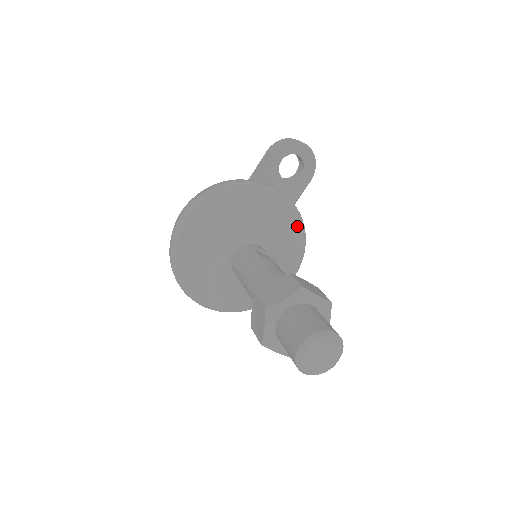
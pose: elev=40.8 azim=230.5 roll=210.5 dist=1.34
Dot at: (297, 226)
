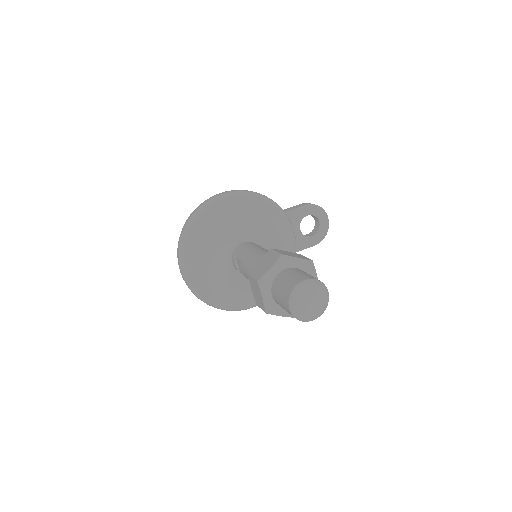
Dot at: occluded
